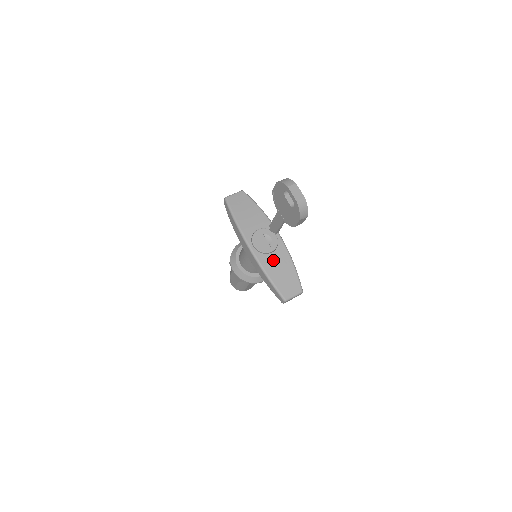
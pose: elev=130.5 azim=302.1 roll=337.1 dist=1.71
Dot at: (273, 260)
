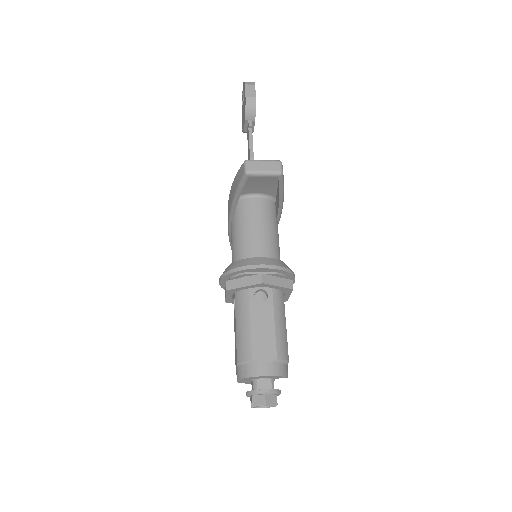
Dot at: (252, 188)
